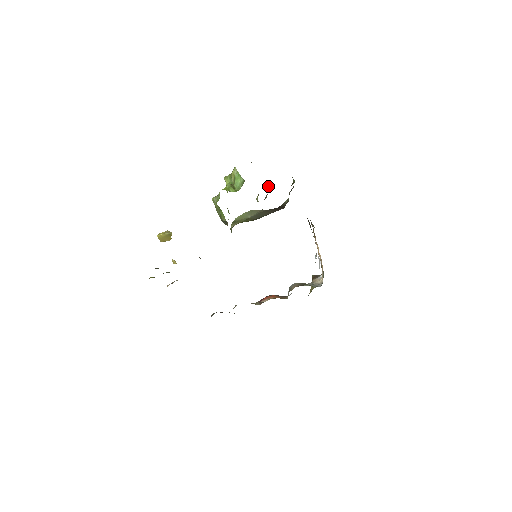
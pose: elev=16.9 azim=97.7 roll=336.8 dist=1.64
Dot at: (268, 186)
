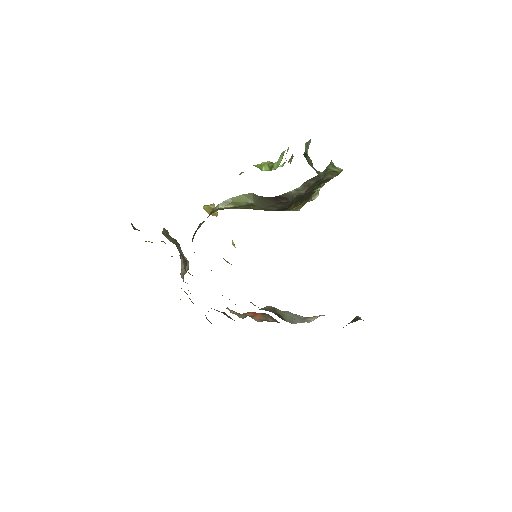
Dot at: occluded
